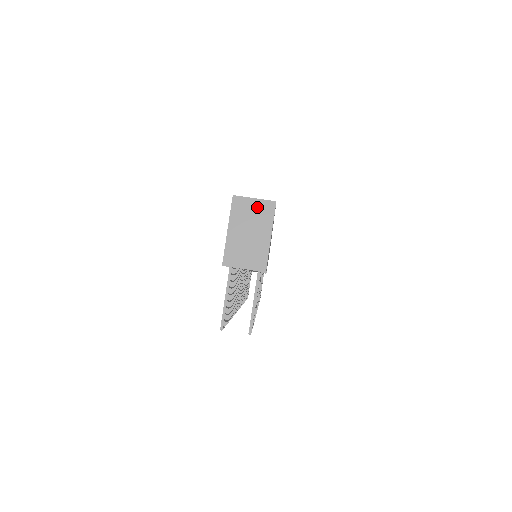
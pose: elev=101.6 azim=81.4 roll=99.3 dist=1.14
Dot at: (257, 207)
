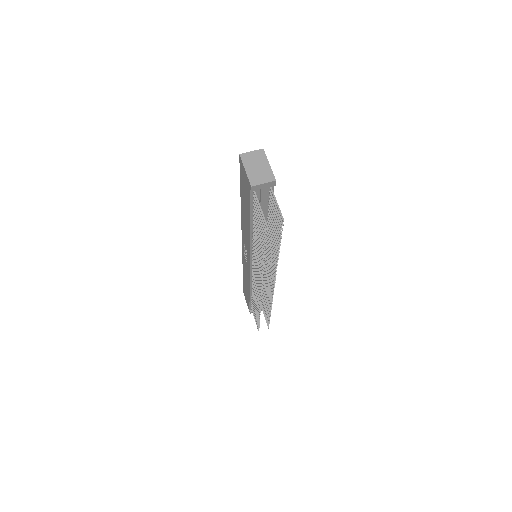
Dot at: (255, 154)
